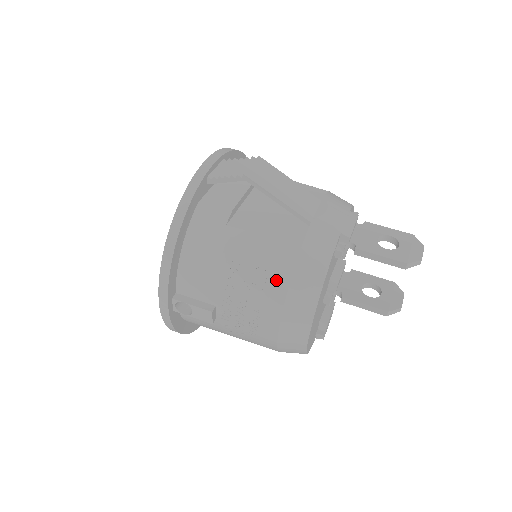
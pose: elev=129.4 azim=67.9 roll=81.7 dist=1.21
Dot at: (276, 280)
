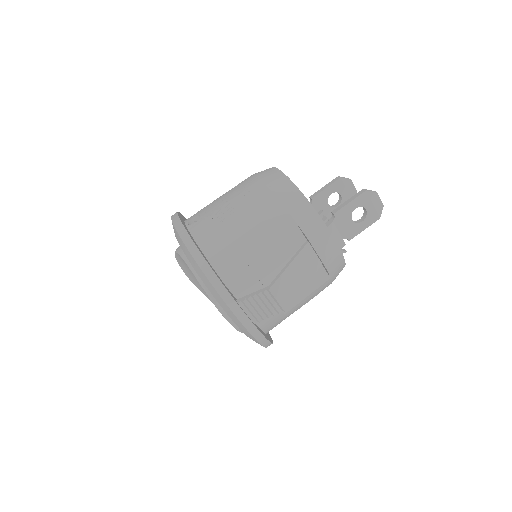
Dot at: occluded
